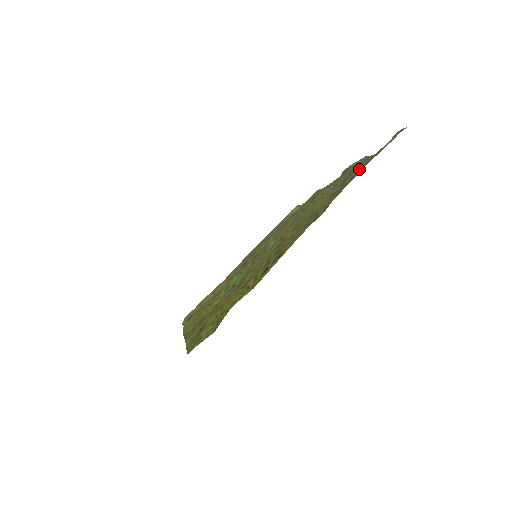
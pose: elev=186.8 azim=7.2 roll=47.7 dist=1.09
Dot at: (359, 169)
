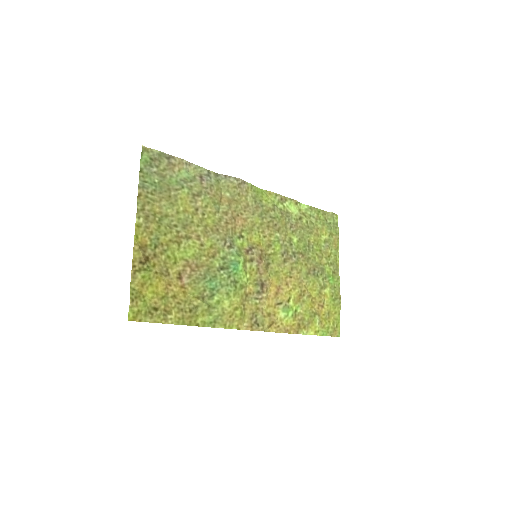
Dot at: (146, 181)
